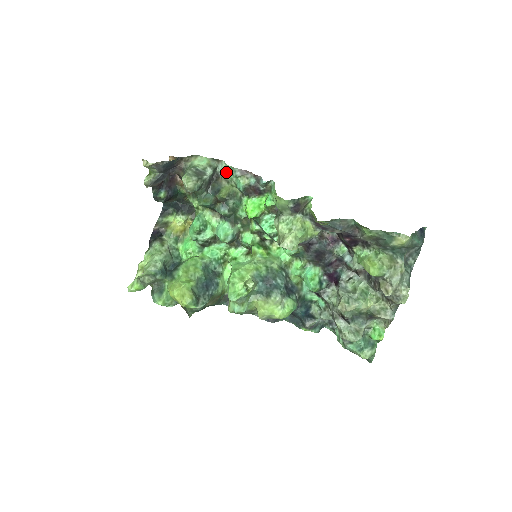
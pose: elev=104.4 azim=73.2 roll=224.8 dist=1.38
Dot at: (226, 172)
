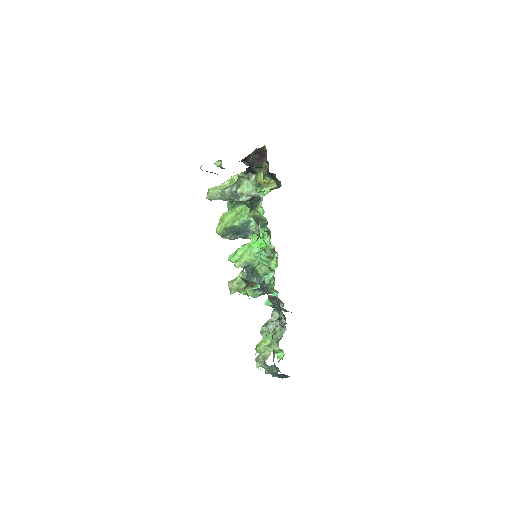
Dot at: (257, 207)
